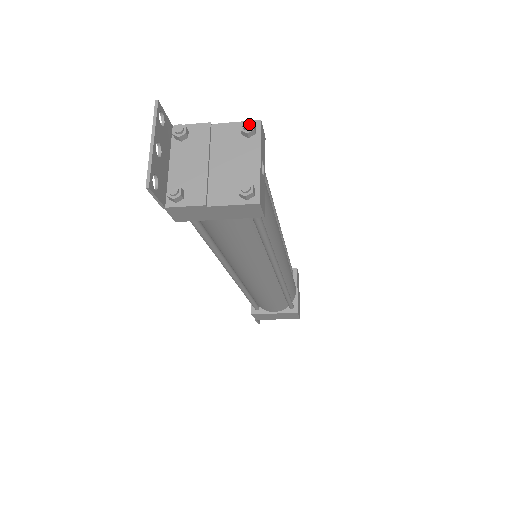
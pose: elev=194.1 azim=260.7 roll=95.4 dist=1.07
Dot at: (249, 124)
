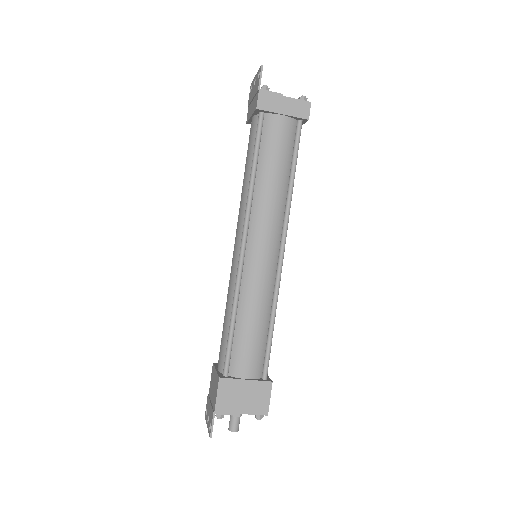
Dot at: occluded
